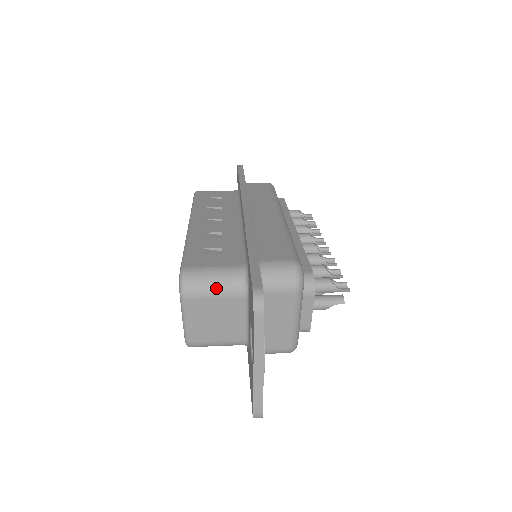
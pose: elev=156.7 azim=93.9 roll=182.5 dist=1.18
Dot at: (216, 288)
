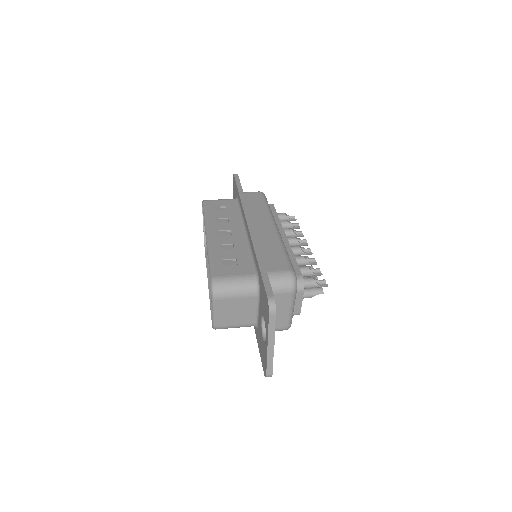
Dot at: (237, 291)
